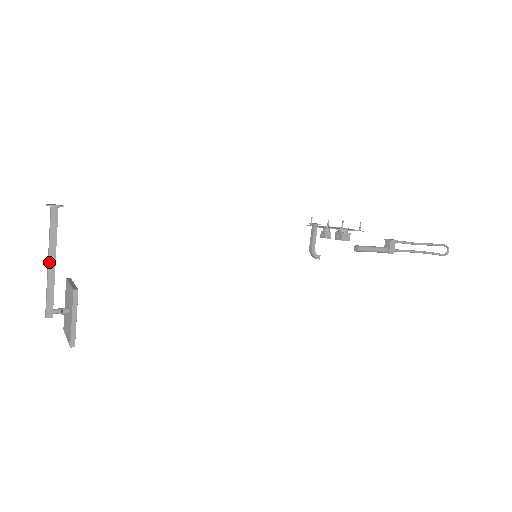
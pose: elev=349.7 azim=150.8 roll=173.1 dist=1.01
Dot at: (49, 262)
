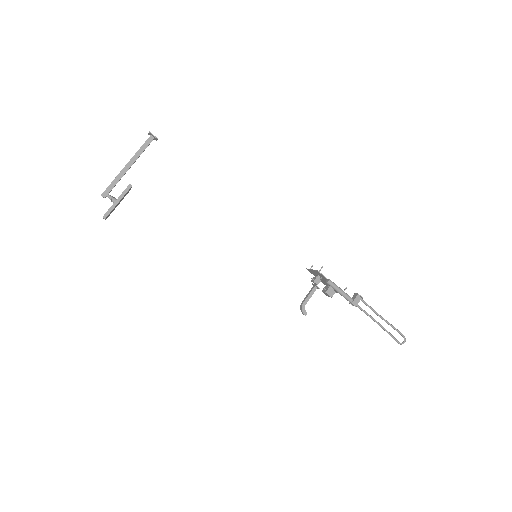
Dot at: (127, 164)
